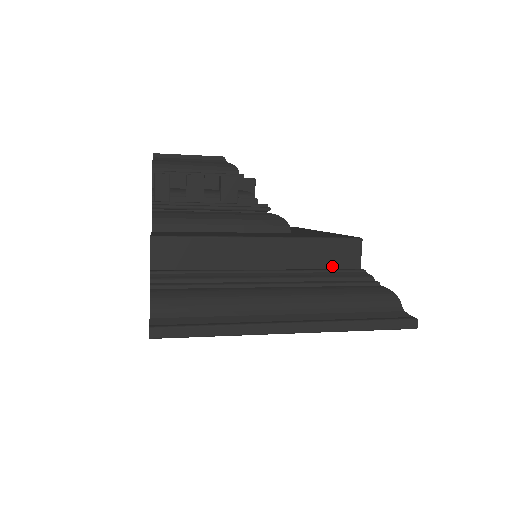
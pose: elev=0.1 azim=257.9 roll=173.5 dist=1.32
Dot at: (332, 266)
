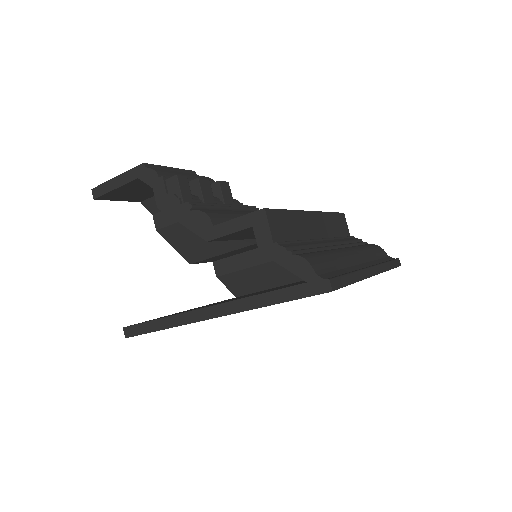
Dot at: (341, 235)
